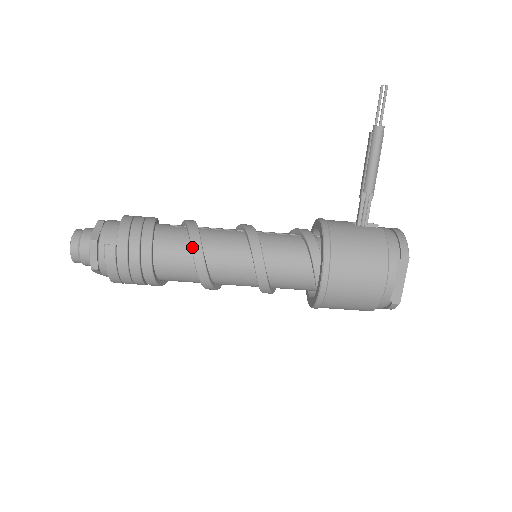
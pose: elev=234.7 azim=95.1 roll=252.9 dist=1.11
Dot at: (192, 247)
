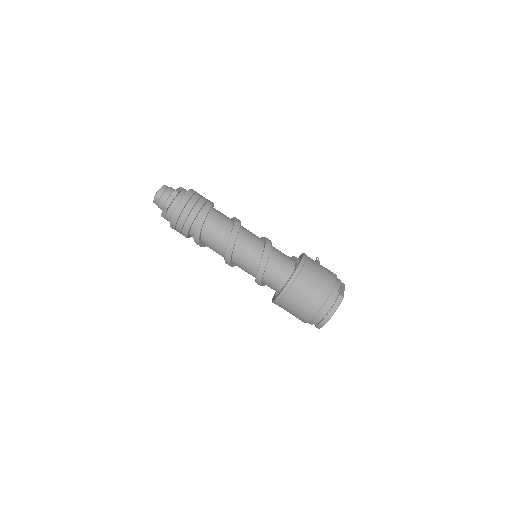
Dot at: (234, 217)
